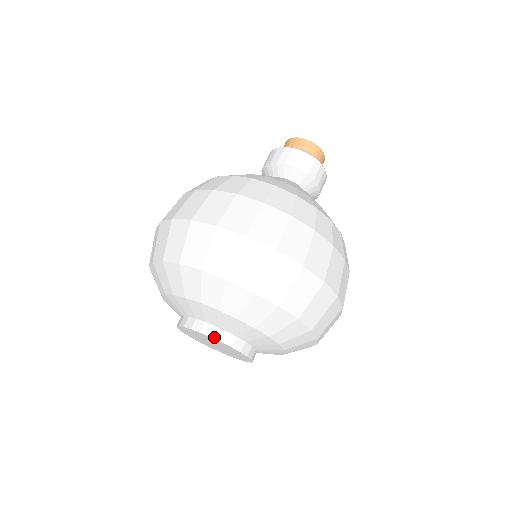
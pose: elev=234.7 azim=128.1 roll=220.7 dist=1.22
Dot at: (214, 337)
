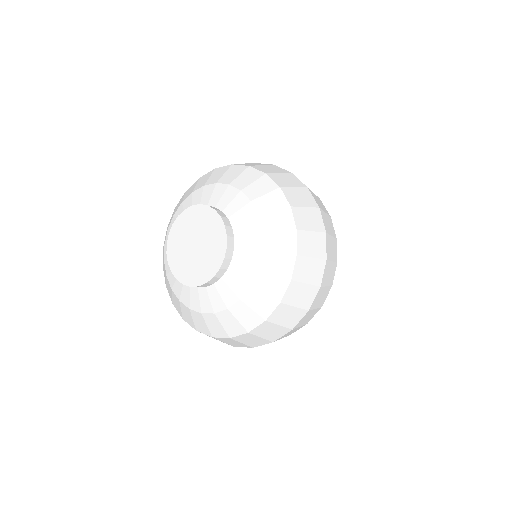
Dot at: (223, 218)
